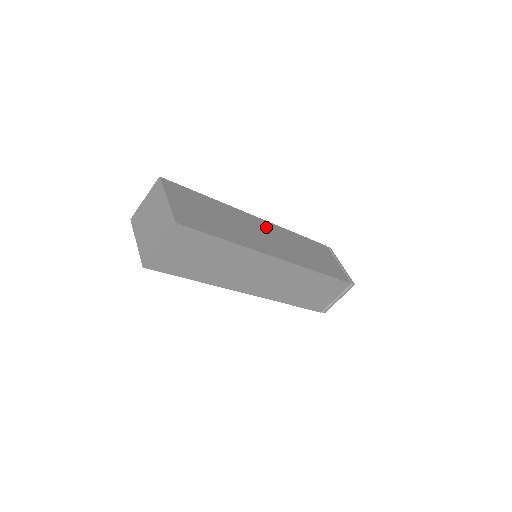
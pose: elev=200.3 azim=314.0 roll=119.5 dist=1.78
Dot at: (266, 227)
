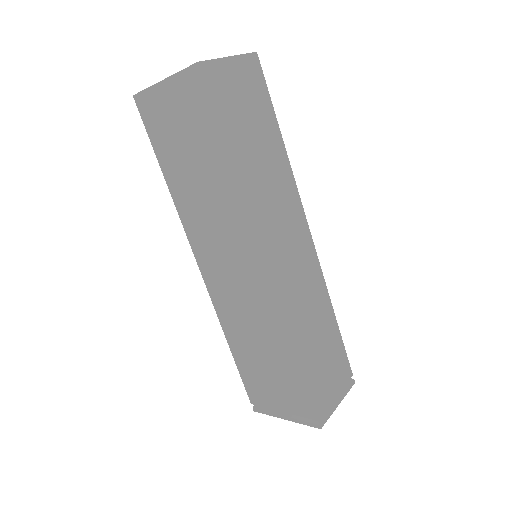
Dot at: occluded
